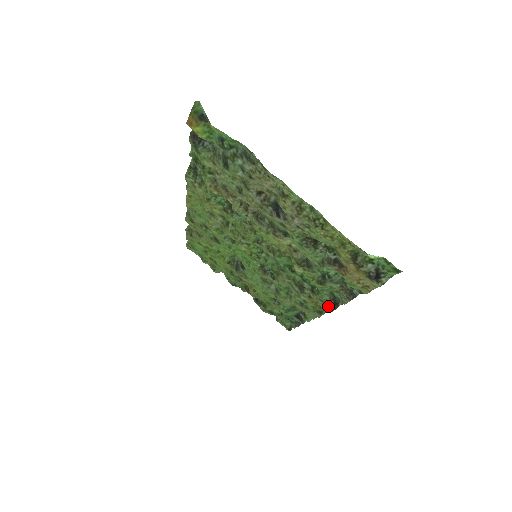
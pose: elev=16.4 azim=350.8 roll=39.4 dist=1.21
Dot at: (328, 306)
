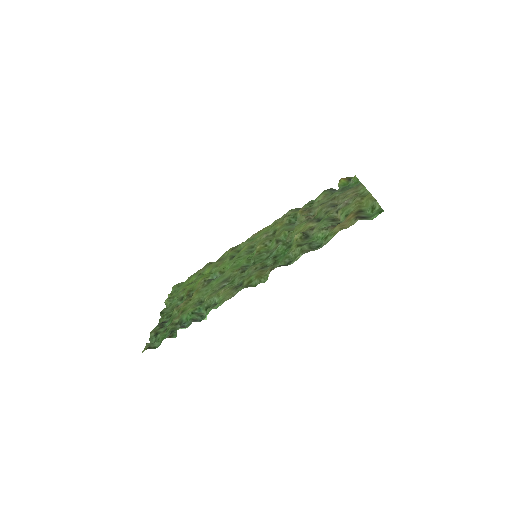
Dot at: (276, 267)
